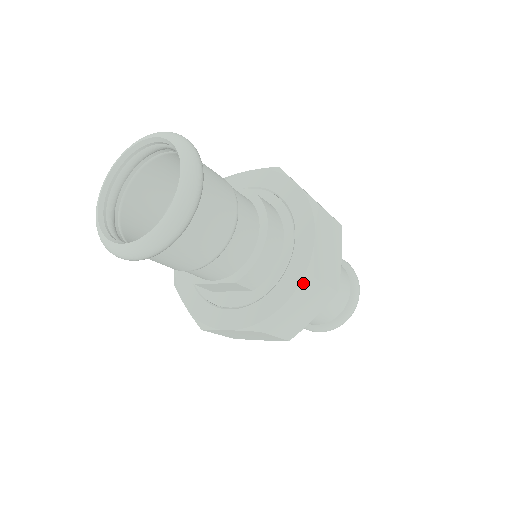
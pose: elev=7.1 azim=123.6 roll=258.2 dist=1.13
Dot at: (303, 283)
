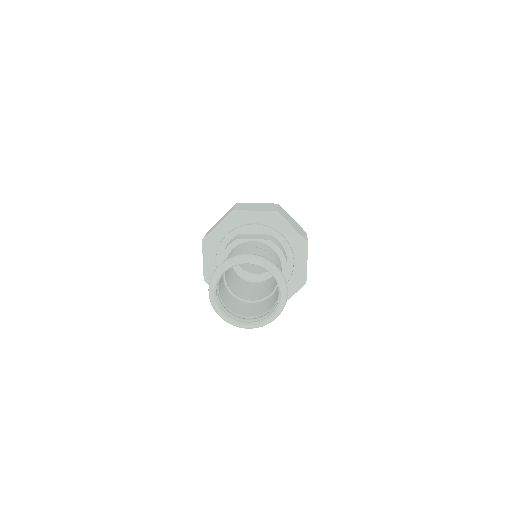
Dot at: (301, 287)
